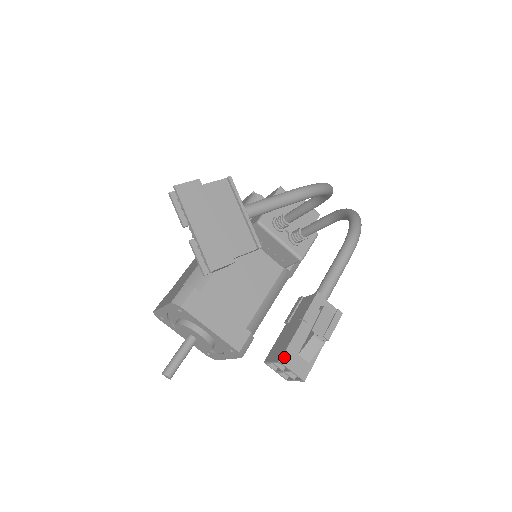
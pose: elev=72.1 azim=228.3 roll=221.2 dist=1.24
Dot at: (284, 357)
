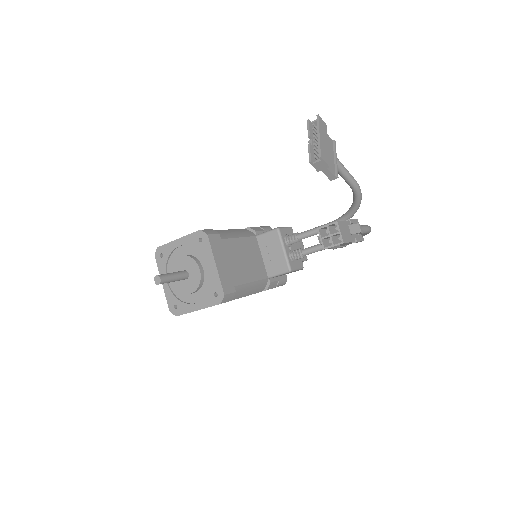
Dot at: (339, 222)
